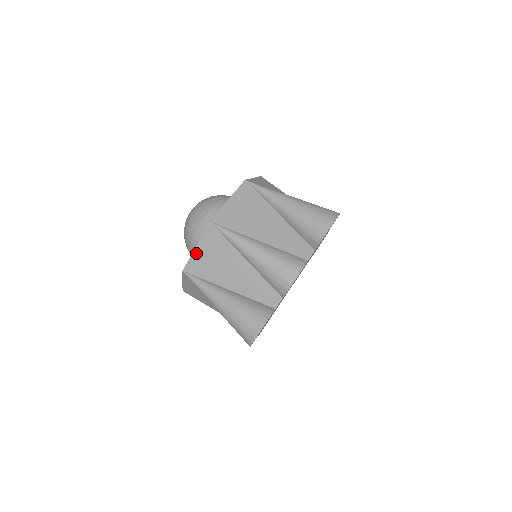
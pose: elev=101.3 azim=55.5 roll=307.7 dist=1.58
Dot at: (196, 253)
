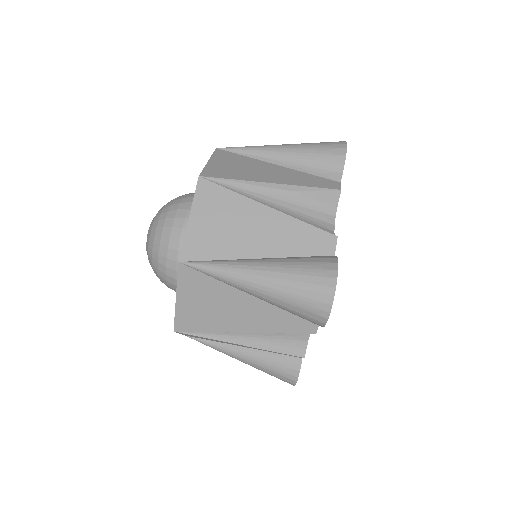
Dot at: occluded
